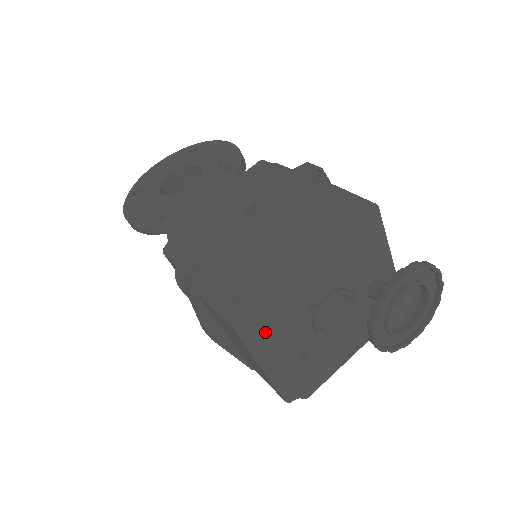
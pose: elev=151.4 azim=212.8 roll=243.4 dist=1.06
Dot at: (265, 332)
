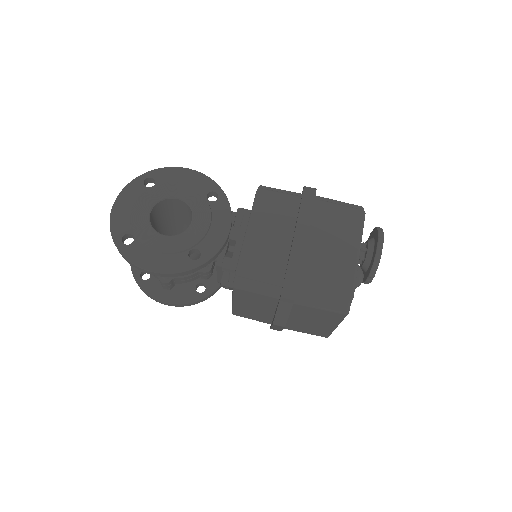
Dot at: occluded
